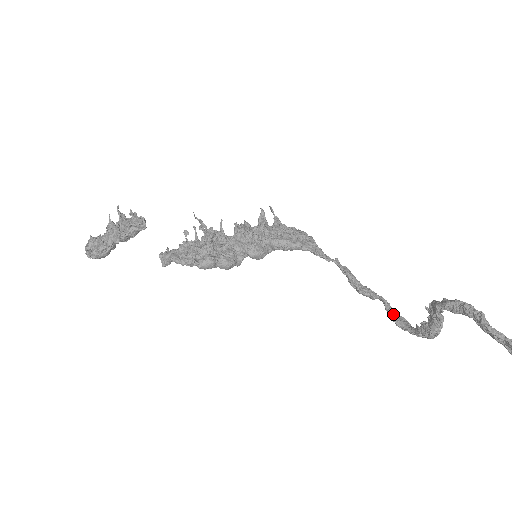
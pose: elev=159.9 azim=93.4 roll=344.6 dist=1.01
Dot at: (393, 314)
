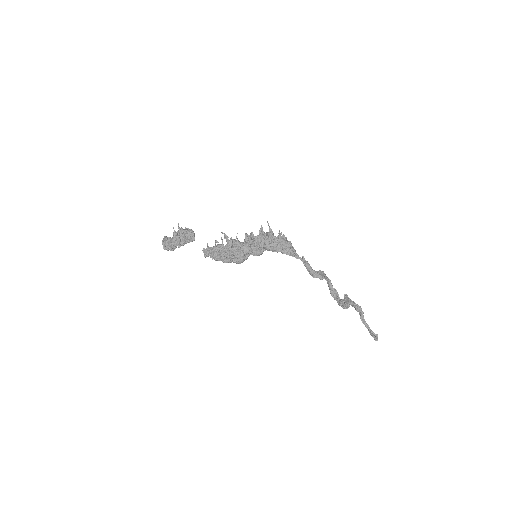
Dot at: (331, 288)
